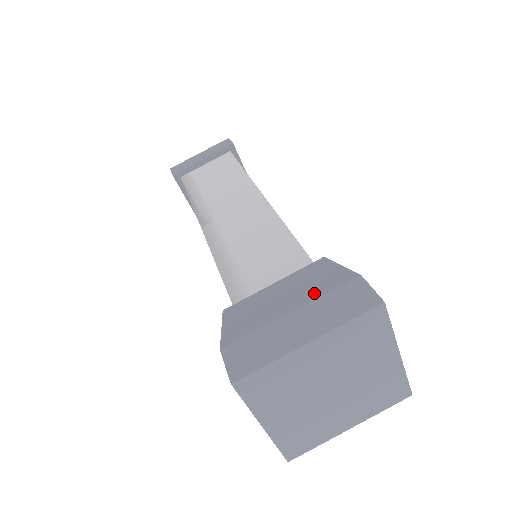
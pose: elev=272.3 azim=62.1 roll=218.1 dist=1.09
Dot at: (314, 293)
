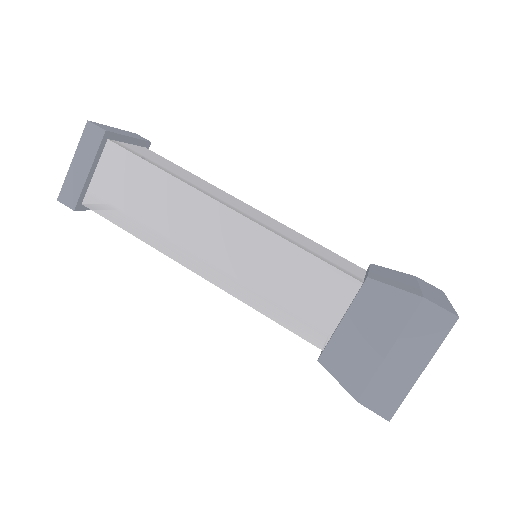
Dot at: (395, 327)
